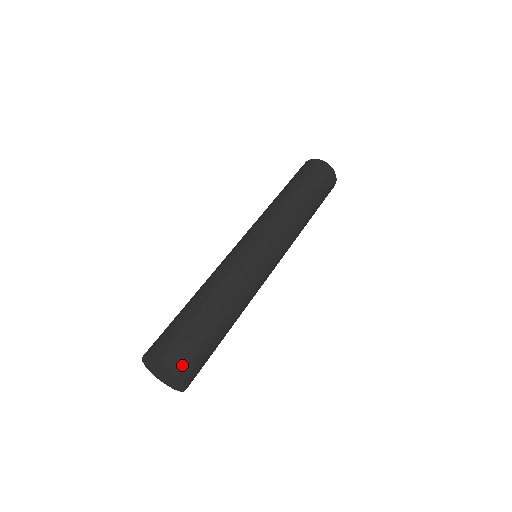
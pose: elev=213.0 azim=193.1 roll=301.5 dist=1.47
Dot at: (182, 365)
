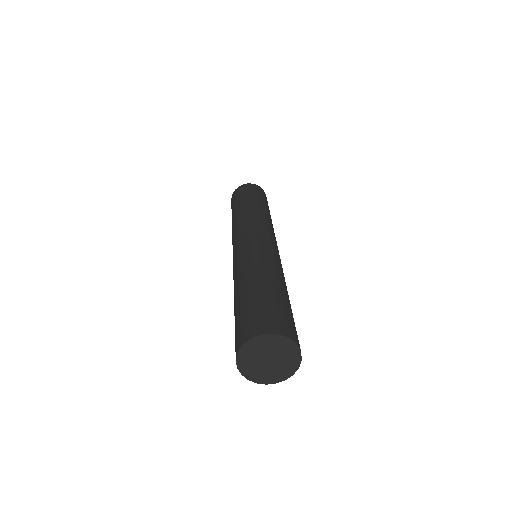
Dot at: (284, 329)
